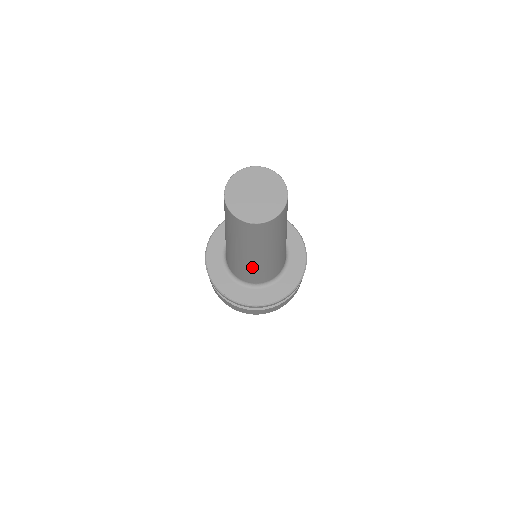
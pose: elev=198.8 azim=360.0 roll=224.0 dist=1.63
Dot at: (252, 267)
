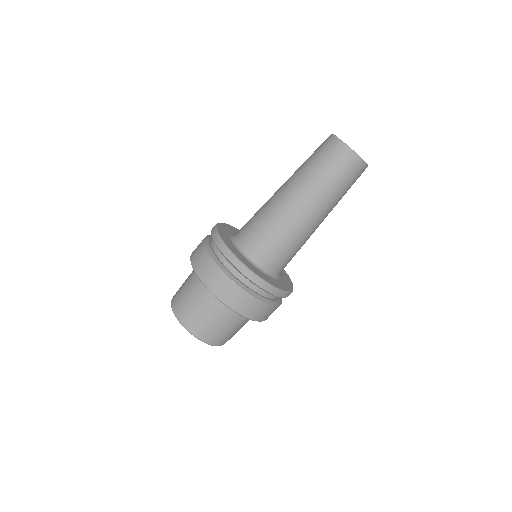
Dot at: (303, 237)
